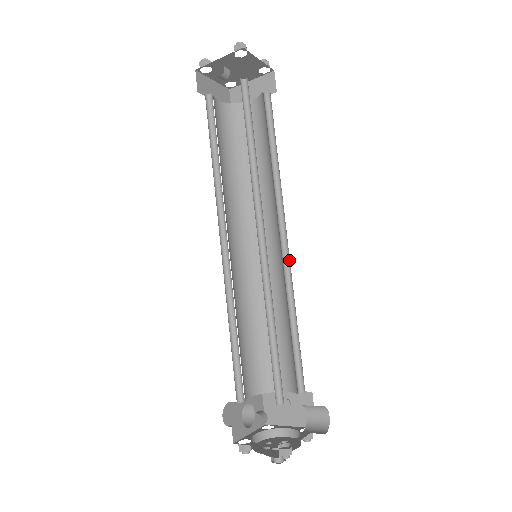
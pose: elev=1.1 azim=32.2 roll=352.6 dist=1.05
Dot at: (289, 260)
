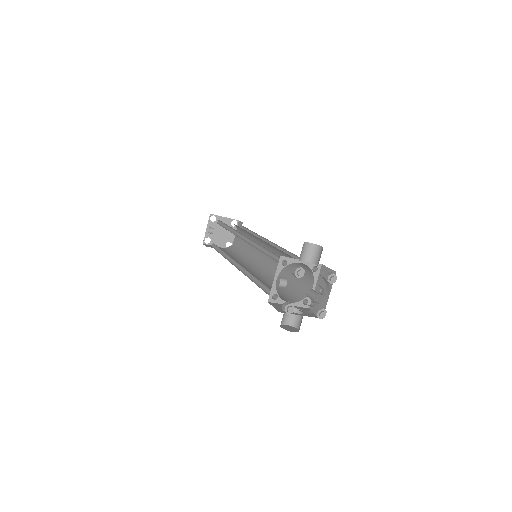
Dot at: (276, 245)
